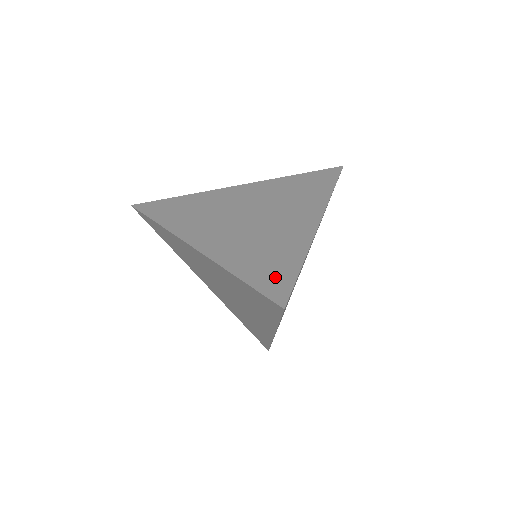
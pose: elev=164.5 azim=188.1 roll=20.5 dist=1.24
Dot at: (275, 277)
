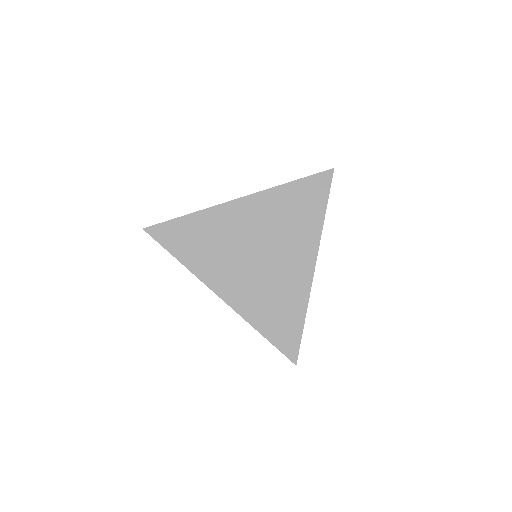
Dot at: (287, 334)
